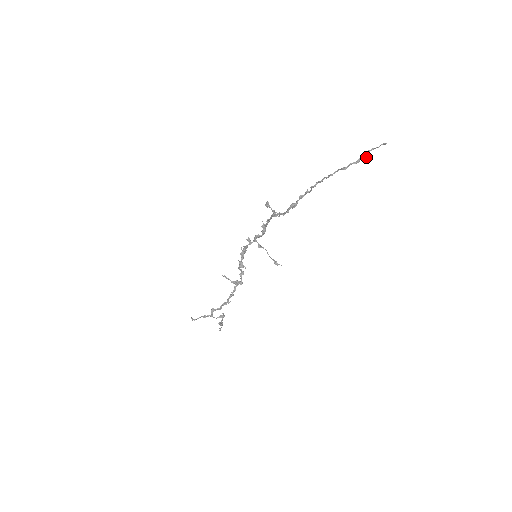
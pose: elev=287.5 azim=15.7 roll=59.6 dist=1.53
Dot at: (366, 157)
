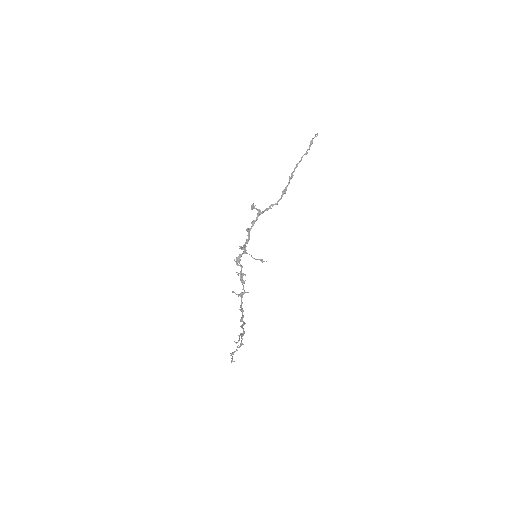
Dot at: occluded
